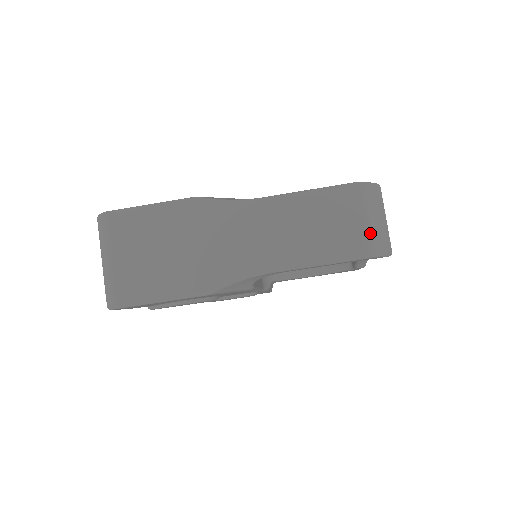
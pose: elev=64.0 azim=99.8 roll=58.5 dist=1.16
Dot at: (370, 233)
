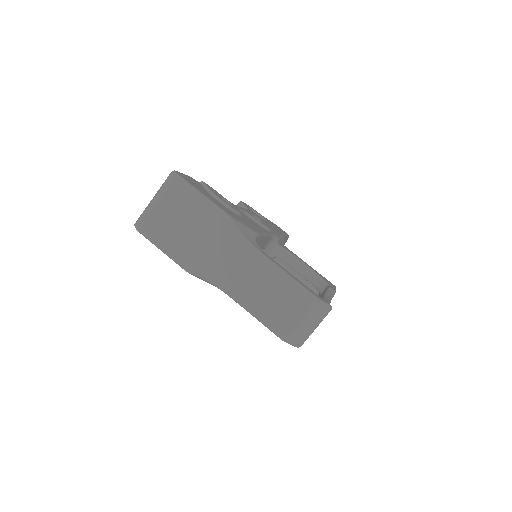
Dot at: (295, 329)
